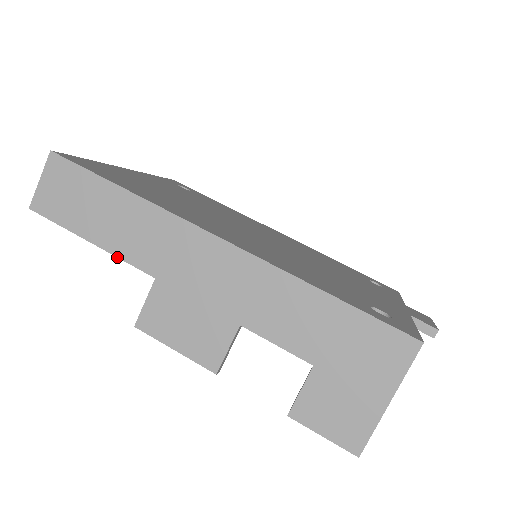
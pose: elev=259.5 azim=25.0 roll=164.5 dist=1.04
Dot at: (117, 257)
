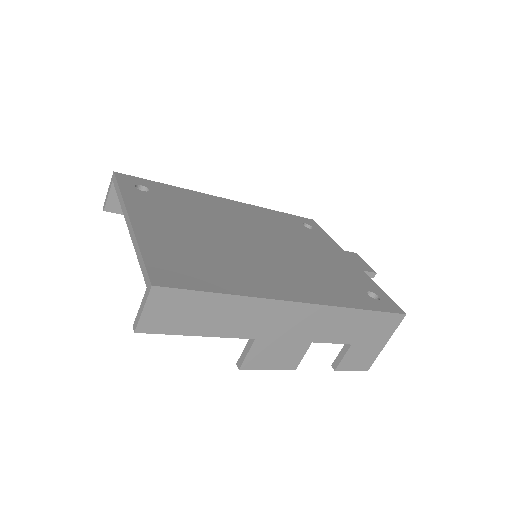
Dot at: occluded
